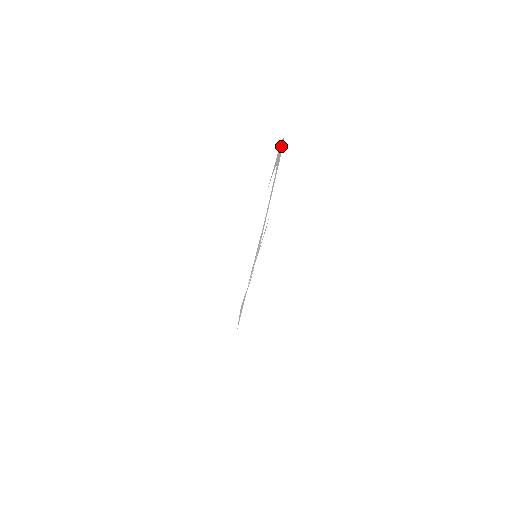
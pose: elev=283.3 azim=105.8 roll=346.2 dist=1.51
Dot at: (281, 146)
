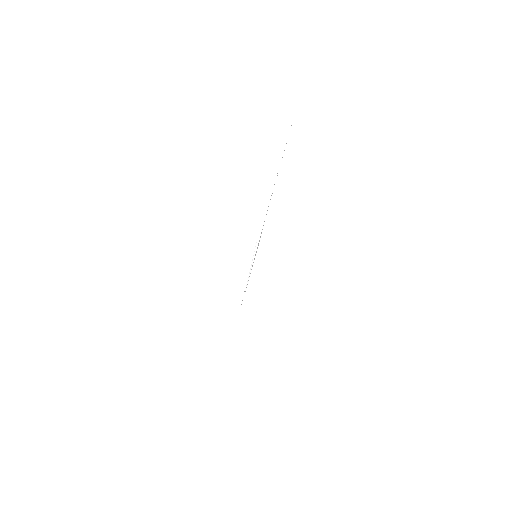
Dot at: occluded
